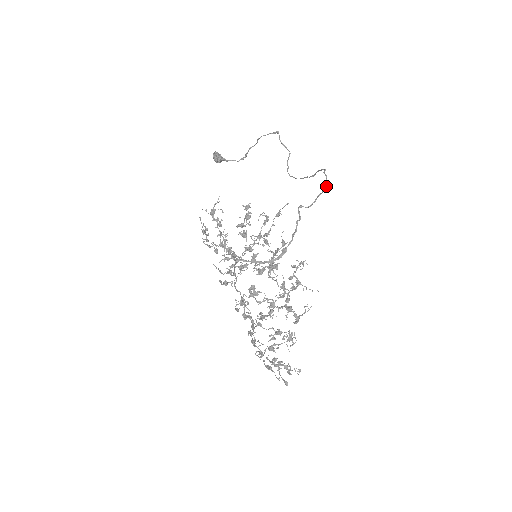
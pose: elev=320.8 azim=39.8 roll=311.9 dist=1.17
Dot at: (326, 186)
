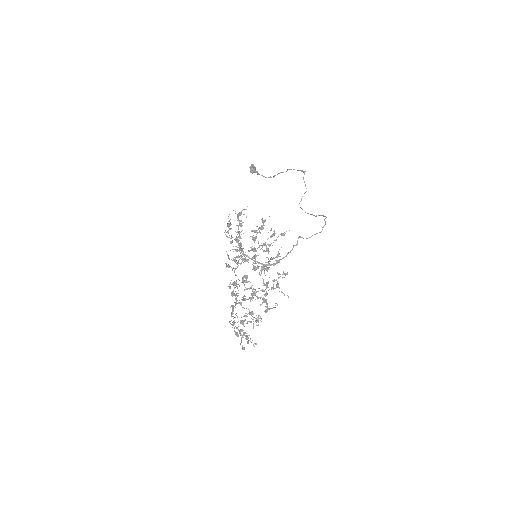
Dot at: occluded
